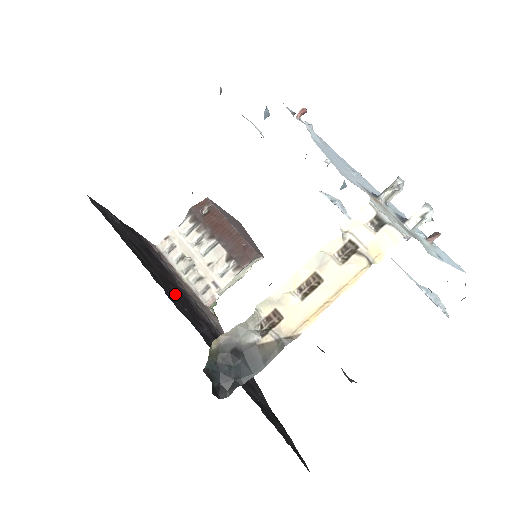
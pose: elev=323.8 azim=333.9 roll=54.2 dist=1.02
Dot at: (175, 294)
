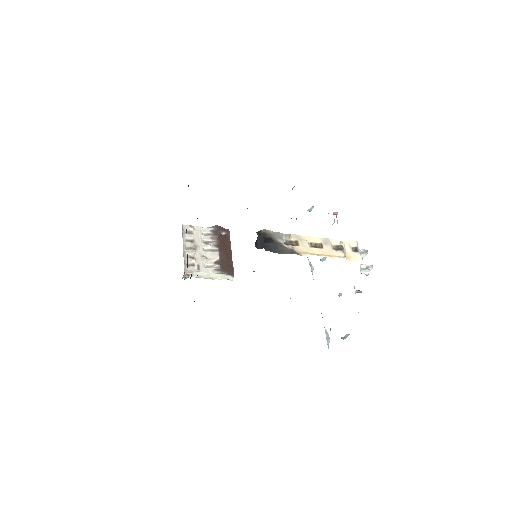
Dot at: occluded
